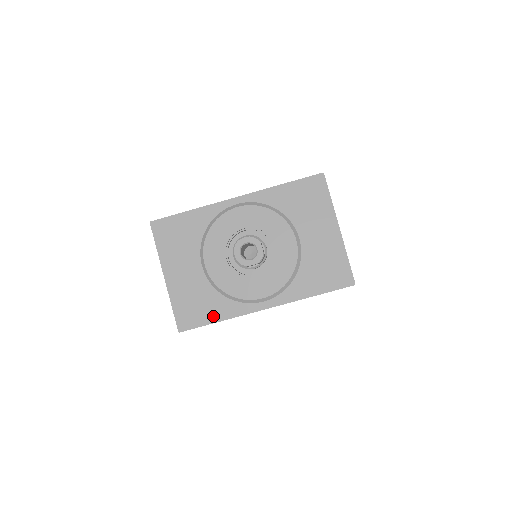
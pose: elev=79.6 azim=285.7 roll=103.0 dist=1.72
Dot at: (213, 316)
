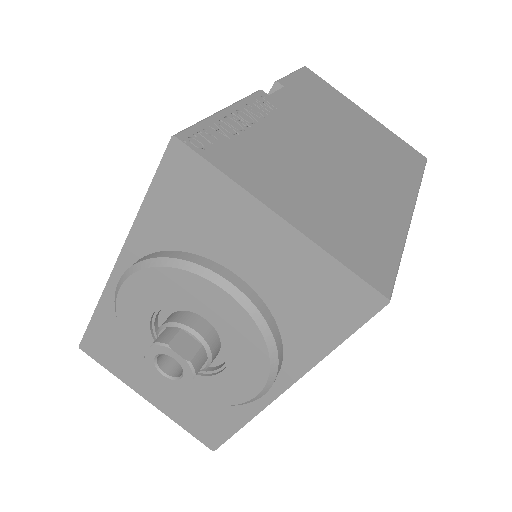
Dot at: (229, 424)
